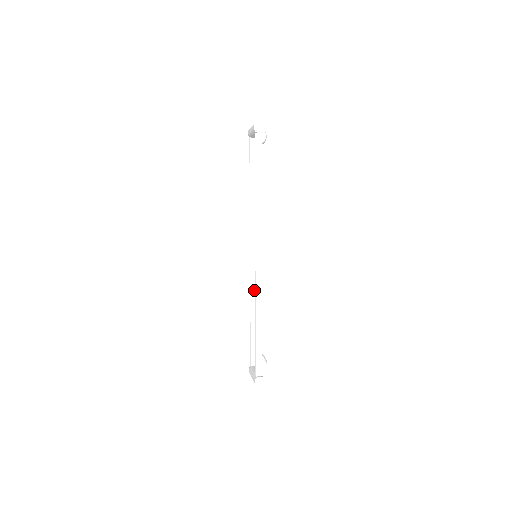
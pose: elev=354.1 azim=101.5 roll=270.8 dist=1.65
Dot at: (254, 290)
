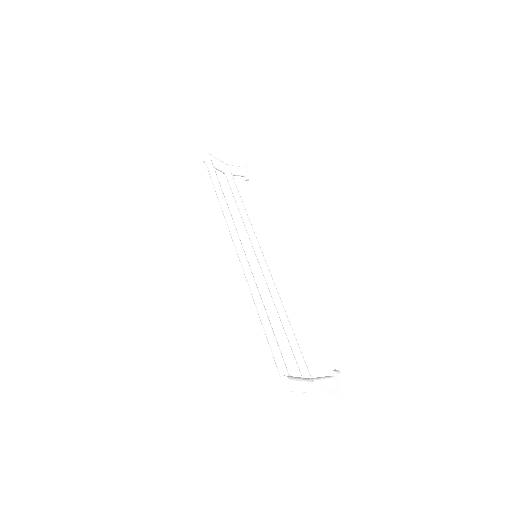
Dot at: (272, 291)
